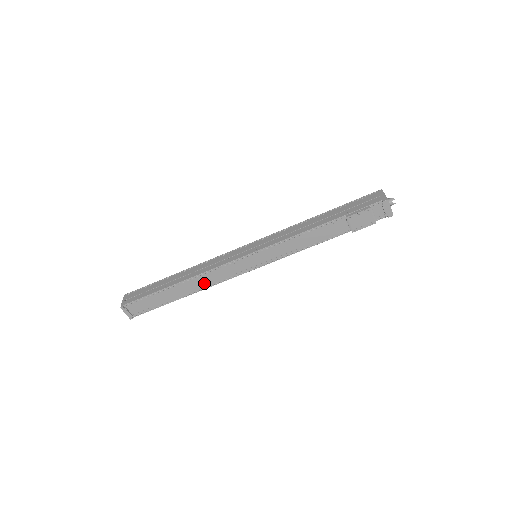
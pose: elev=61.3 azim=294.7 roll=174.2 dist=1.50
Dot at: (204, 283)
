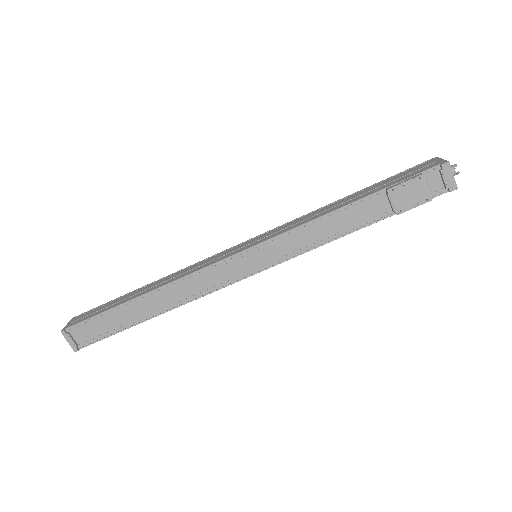
Dot at: (180, 296)
